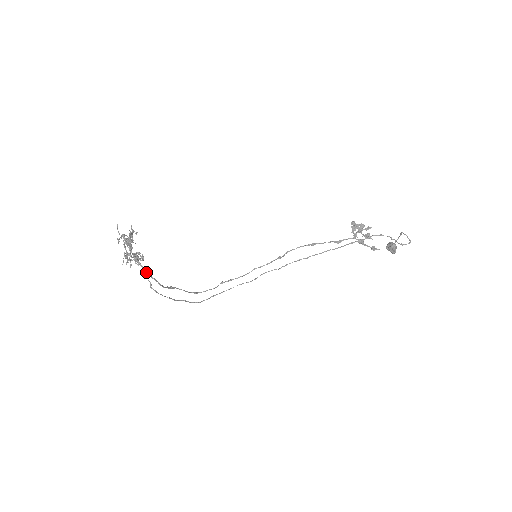
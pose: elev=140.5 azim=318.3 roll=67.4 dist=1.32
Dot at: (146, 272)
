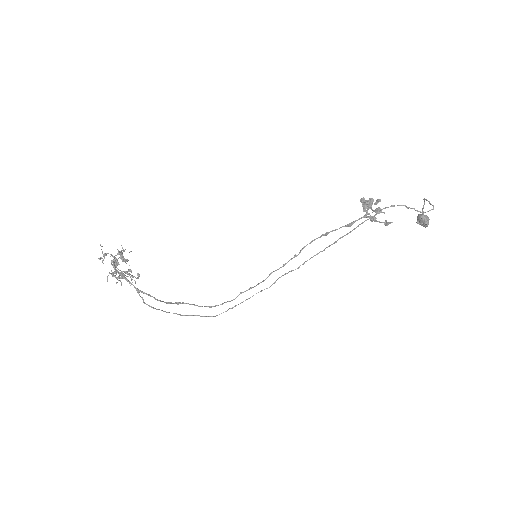
Dot at: (136, 288)
